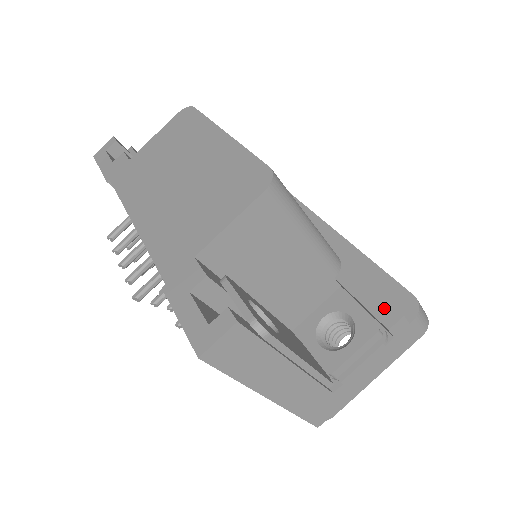
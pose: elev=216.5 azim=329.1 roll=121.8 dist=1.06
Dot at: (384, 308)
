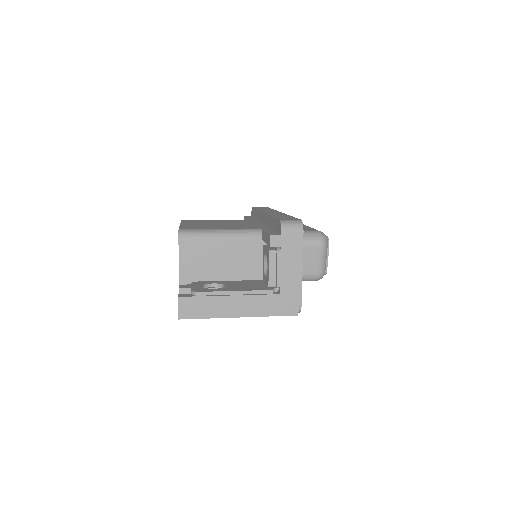
Dot at: (268, 238)
